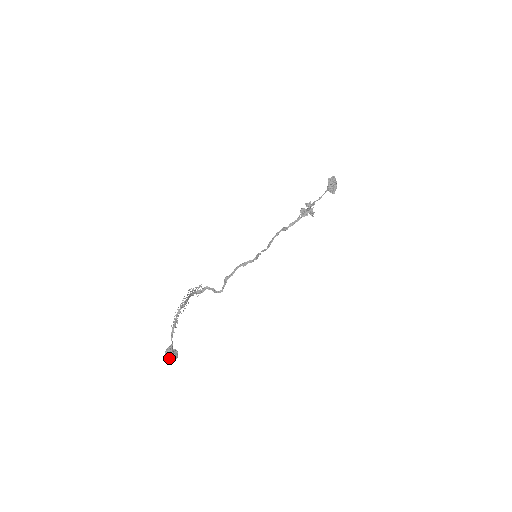
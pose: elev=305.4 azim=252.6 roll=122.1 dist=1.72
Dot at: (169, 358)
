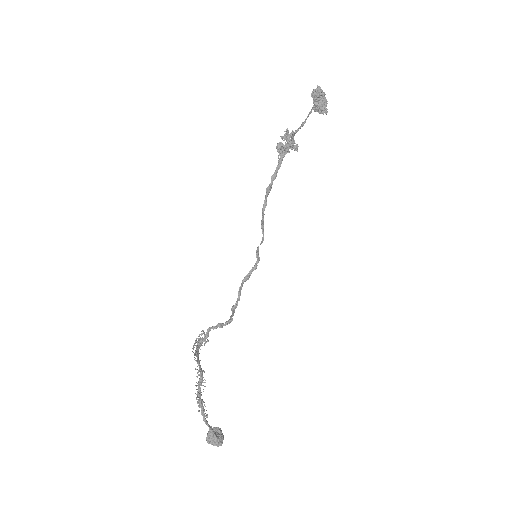
Dot at: (216, 445)
